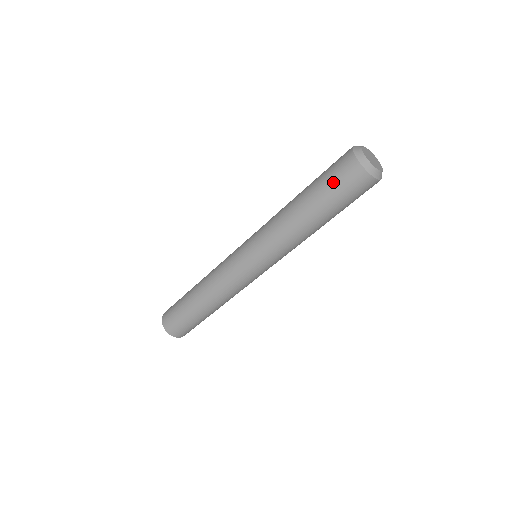
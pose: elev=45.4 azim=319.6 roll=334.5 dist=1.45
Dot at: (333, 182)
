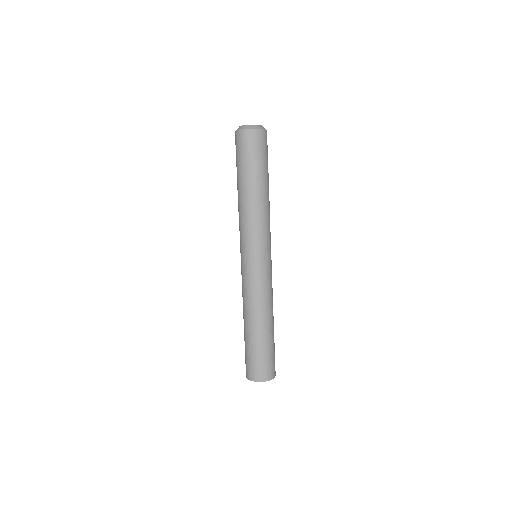
Dot at: (236, 156)
